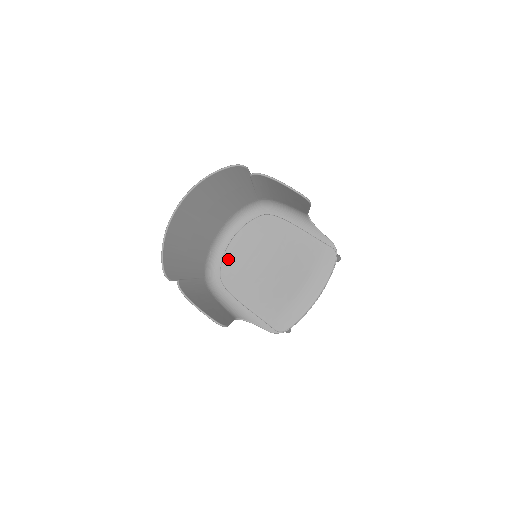
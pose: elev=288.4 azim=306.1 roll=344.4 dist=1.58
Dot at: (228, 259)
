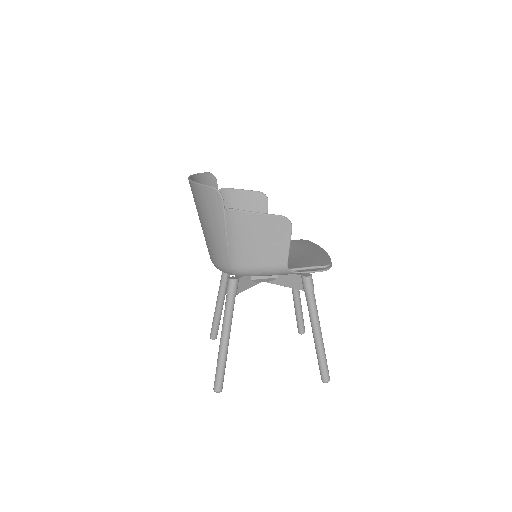
Dot at: occluded
